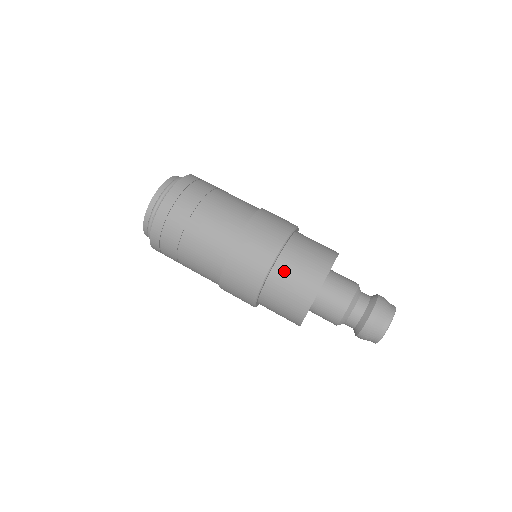
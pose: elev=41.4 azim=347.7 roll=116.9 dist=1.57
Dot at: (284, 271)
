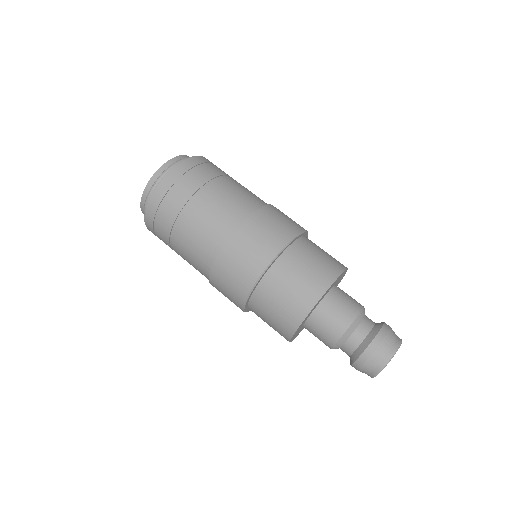
Dot at: (287, 267)
